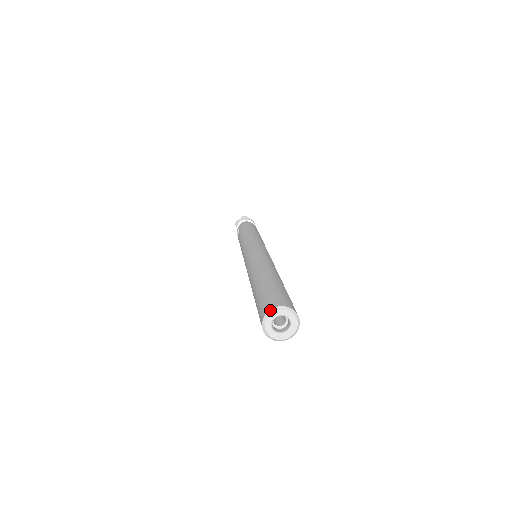
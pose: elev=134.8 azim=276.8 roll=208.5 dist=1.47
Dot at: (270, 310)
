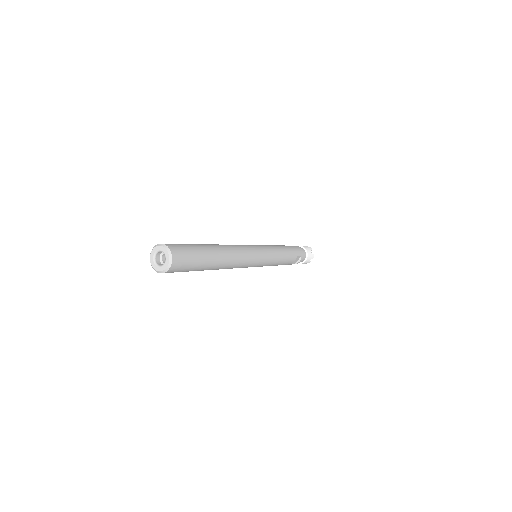
Dot at: (162, 244)
